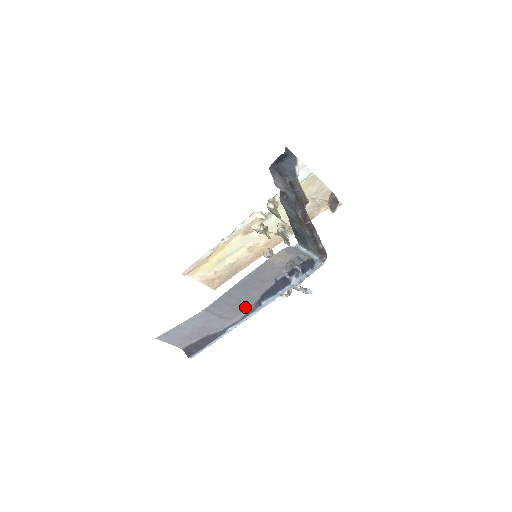
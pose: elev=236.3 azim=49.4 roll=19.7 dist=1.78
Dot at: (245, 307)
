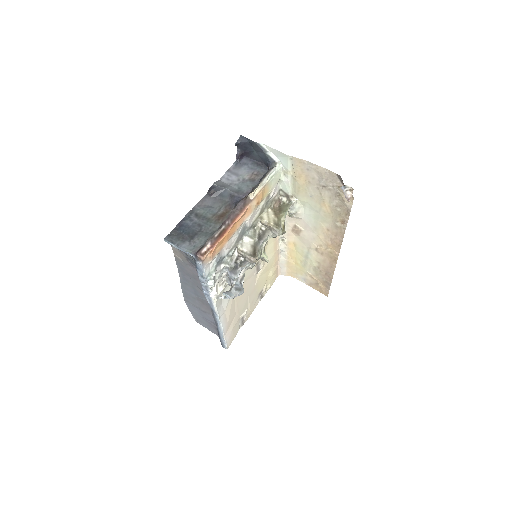
Dot at: (208, 304)
